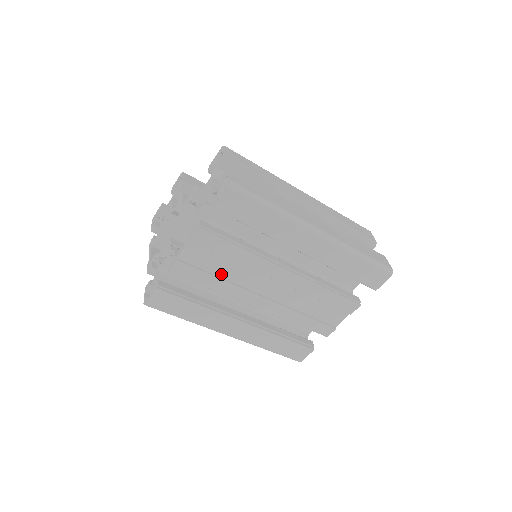
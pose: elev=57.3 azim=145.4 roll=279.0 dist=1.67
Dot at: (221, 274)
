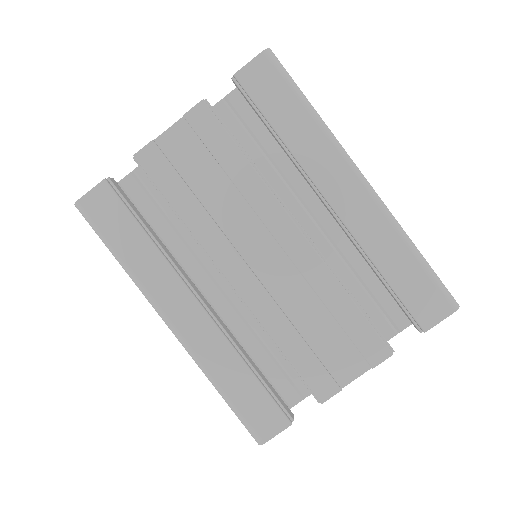
Dot at: (202, 195)
